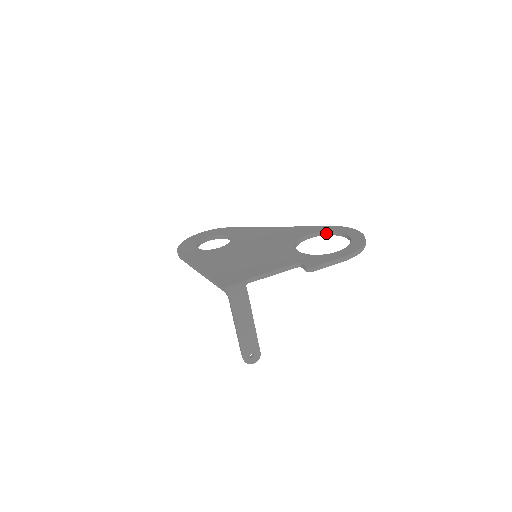
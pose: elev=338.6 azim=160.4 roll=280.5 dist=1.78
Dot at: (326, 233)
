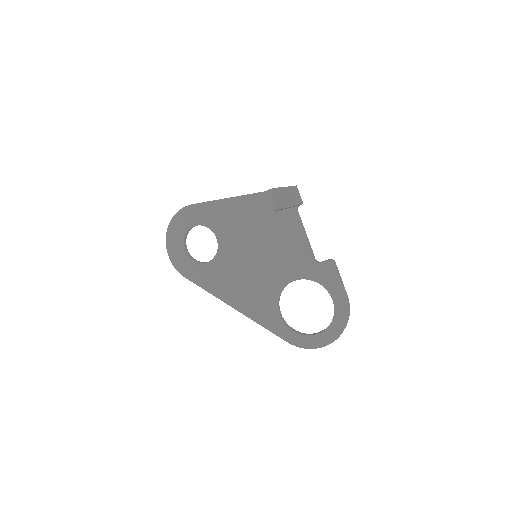
Dot at: (290, 328)
